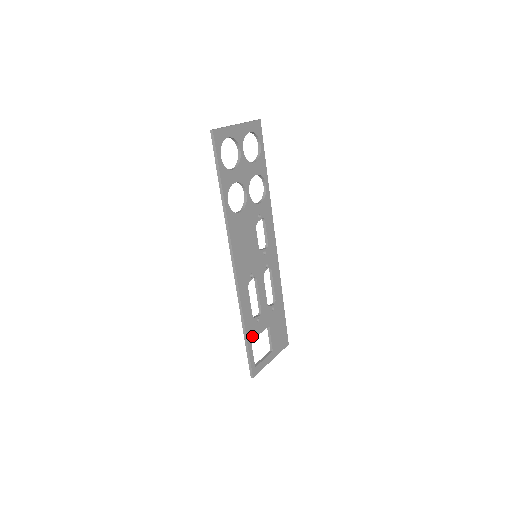
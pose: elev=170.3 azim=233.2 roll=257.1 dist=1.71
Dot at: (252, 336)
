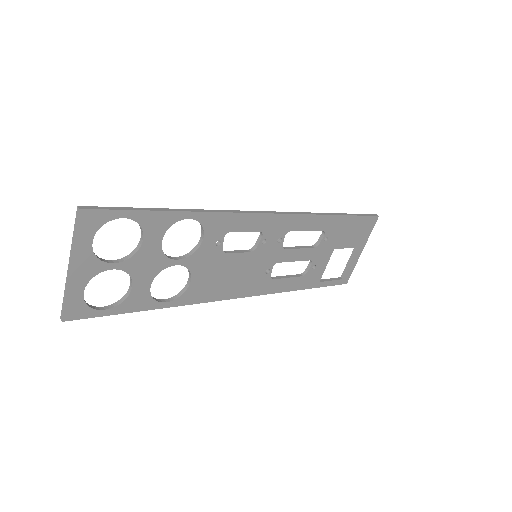
Dot at: (317, 279)
